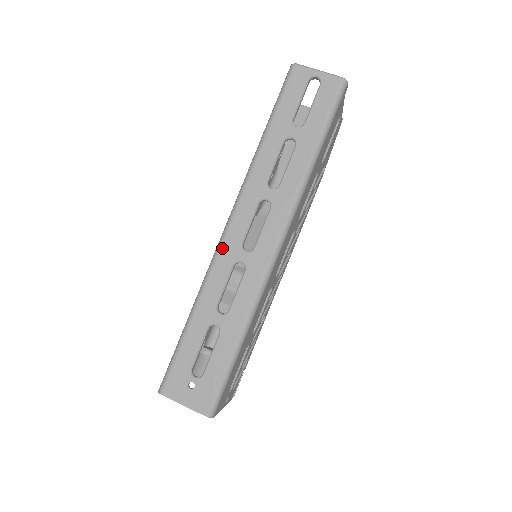
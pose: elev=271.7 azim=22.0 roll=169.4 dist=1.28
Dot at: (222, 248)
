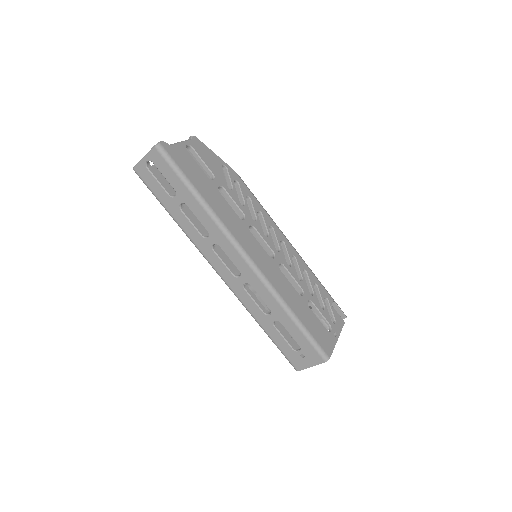
Dot at: (230, 287)
